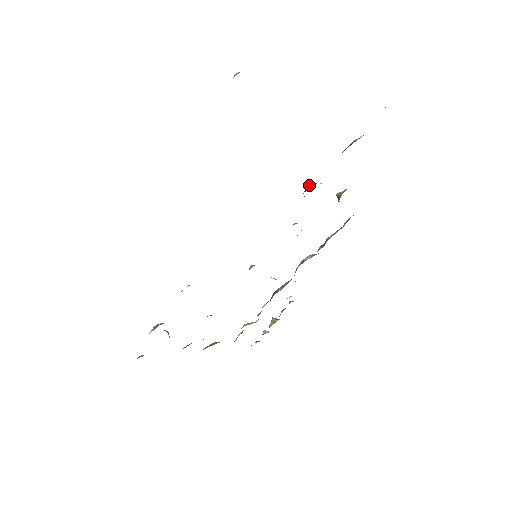
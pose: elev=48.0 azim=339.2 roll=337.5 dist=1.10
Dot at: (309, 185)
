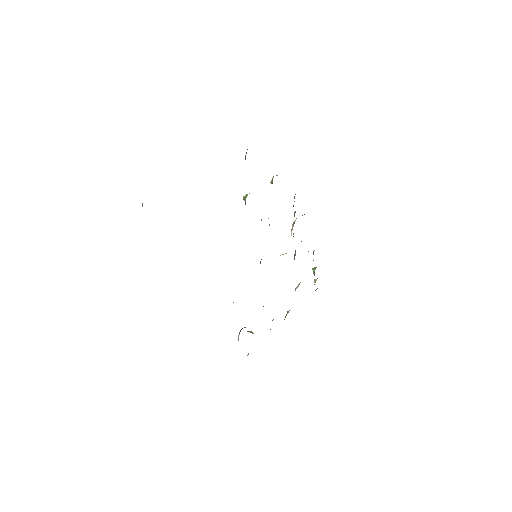
Dot at: (245, 199)
